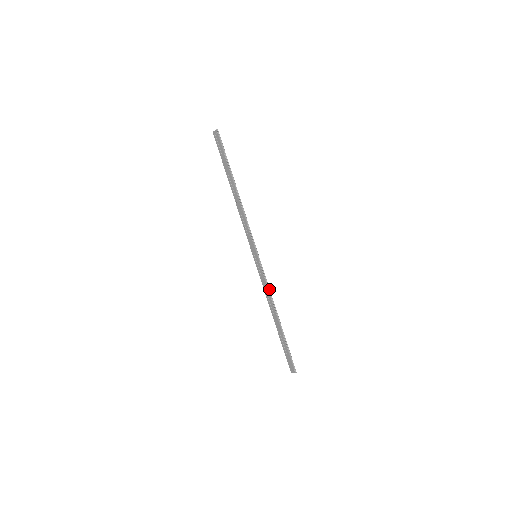
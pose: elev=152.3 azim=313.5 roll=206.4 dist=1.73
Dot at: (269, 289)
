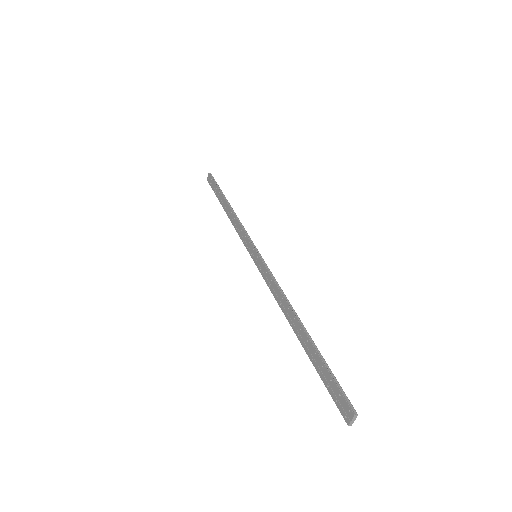
Dot at: (278, 285)
